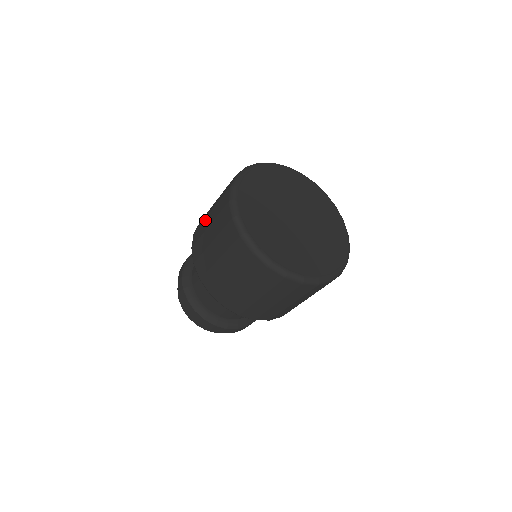
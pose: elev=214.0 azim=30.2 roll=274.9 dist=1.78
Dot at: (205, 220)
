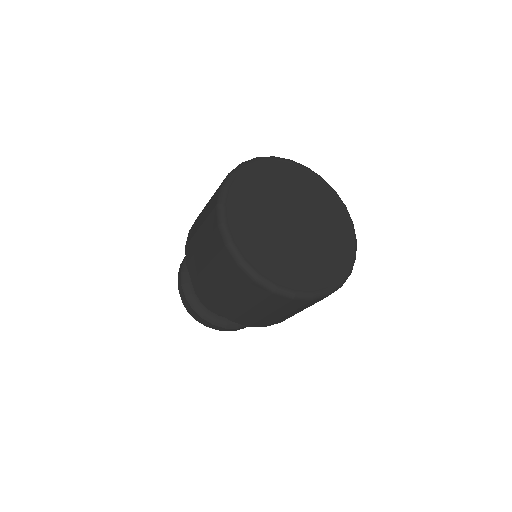
Dot at: (204, 273)
